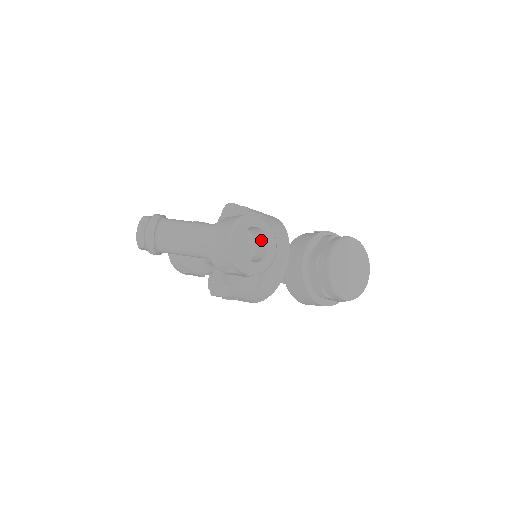
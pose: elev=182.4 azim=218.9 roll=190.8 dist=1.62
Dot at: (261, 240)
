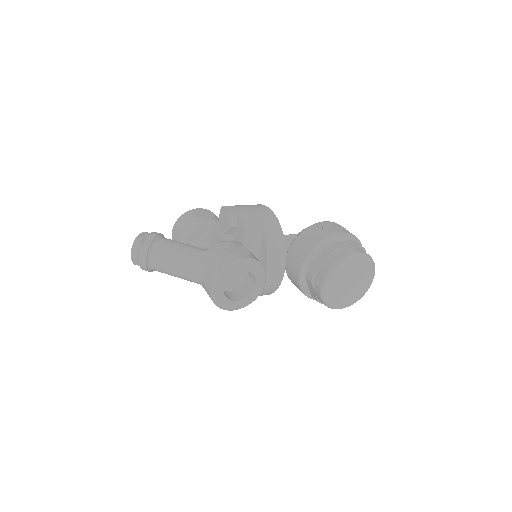
Dot at: (250, 272)
